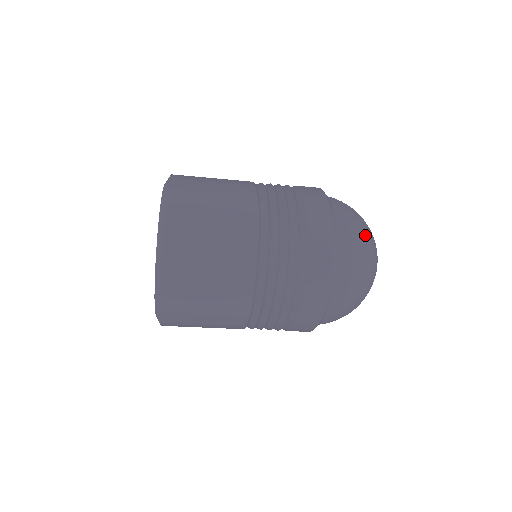
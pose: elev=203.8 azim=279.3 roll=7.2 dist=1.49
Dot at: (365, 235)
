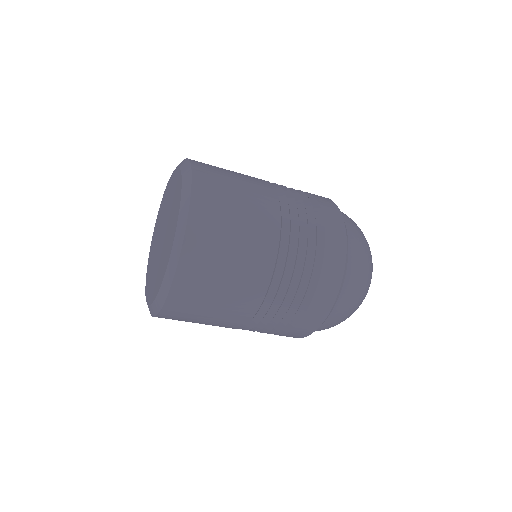
Dot at: occluded
